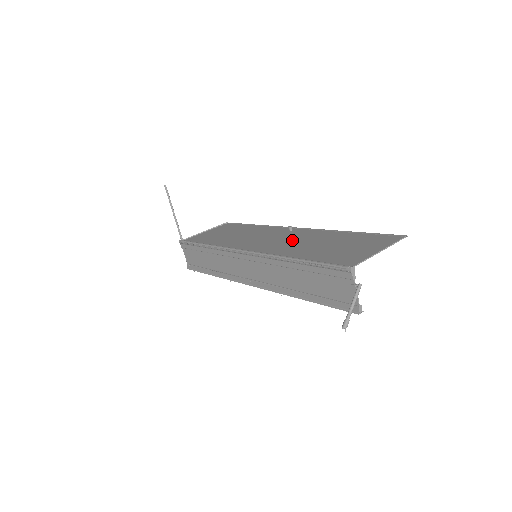
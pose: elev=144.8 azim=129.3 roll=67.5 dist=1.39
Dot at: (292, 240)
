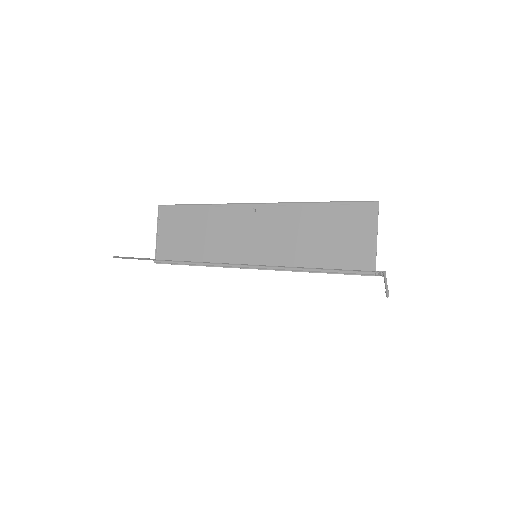
Dot at: (278, 234)
